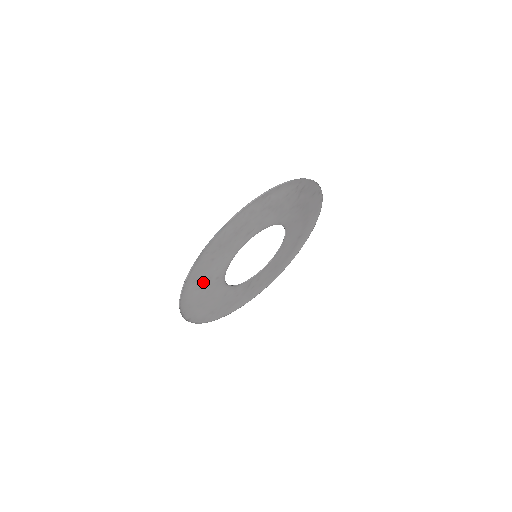
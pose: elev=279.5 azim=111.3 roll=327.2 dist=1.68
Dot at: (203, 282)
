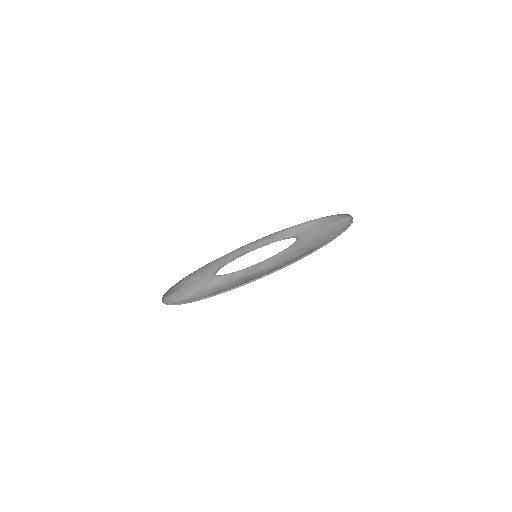
Dot at: occluded
